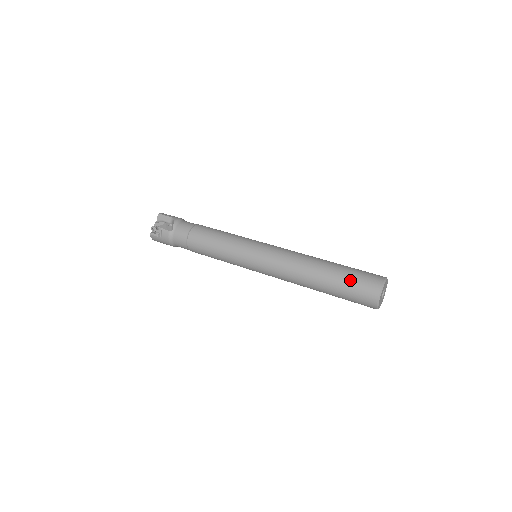
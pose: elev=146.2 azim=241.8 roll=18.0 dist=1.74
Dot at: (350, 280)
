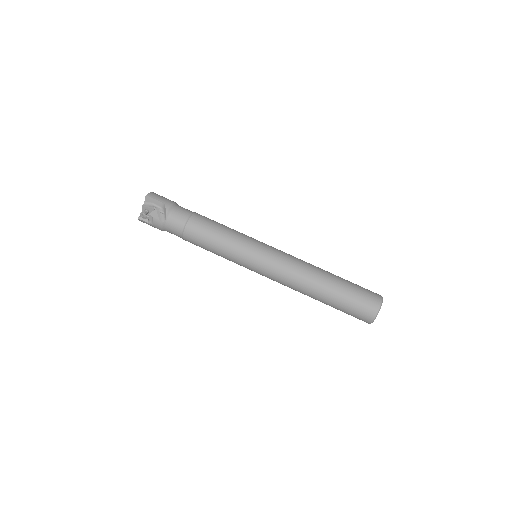
Dot at: (350, 301)
